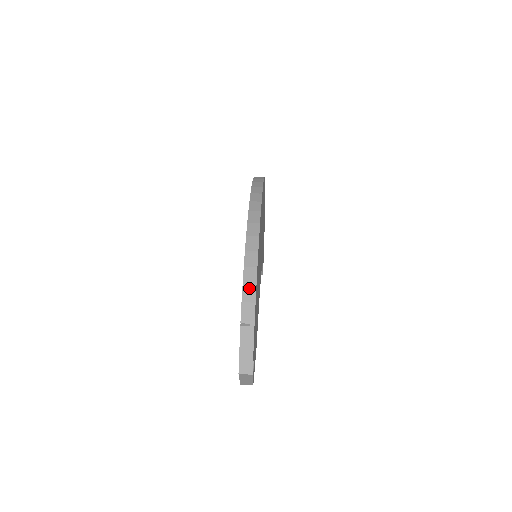
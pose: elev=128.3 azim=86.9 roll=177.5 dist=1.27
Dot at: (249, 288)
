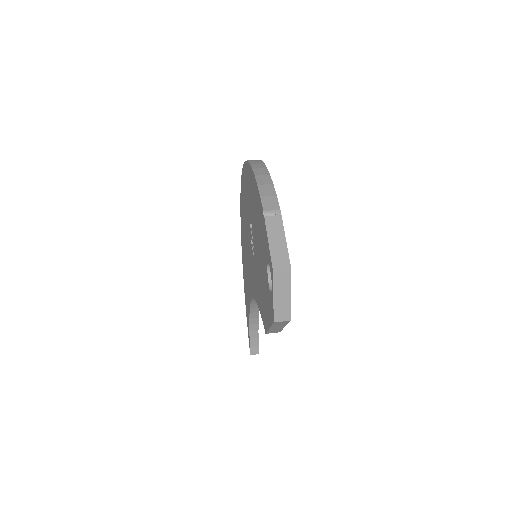
Dot at: (266, 187)
